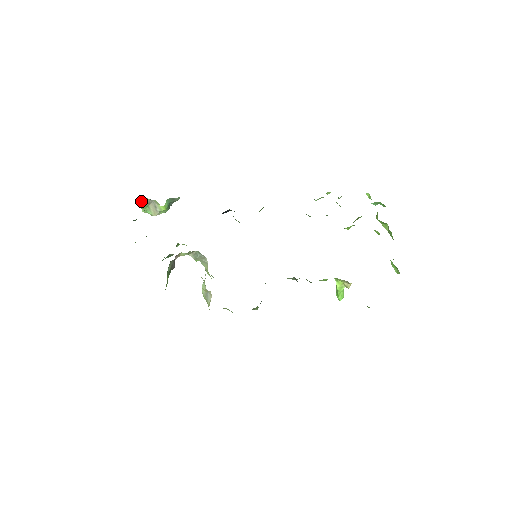
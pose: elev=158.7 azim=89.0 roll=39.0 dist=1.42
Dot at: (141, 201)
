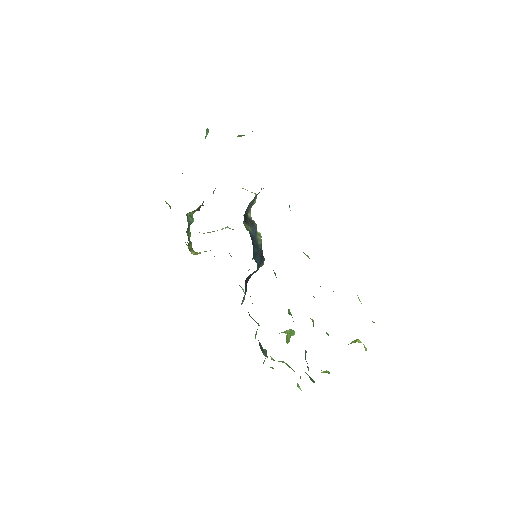
Dot at: occluded
